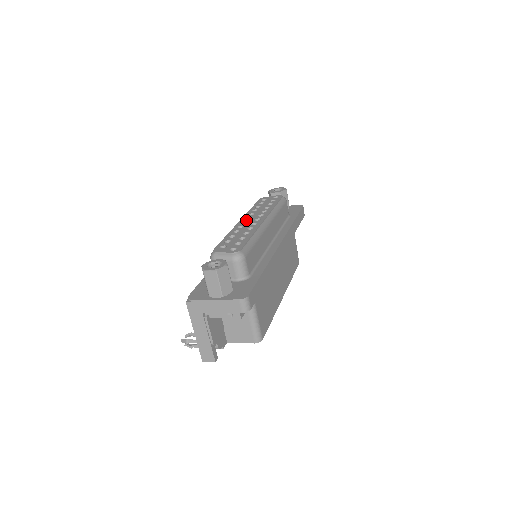
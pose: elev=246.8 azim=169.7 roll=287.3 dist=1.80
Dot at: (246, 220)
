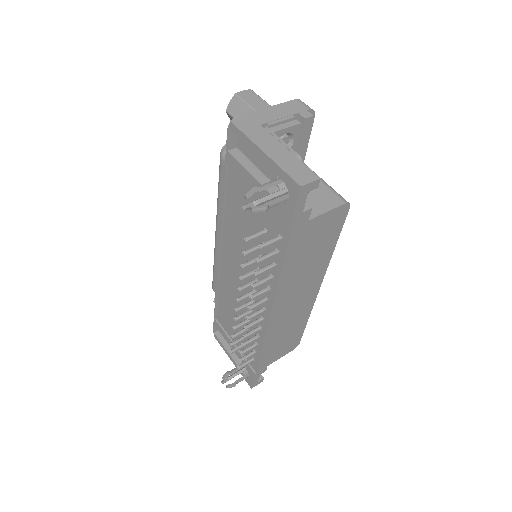
Dot at: occluded
